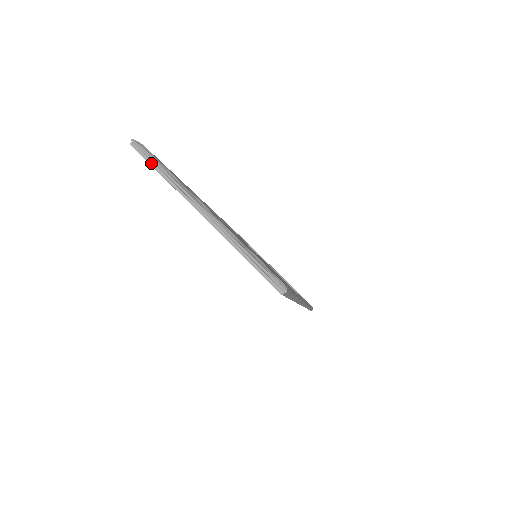
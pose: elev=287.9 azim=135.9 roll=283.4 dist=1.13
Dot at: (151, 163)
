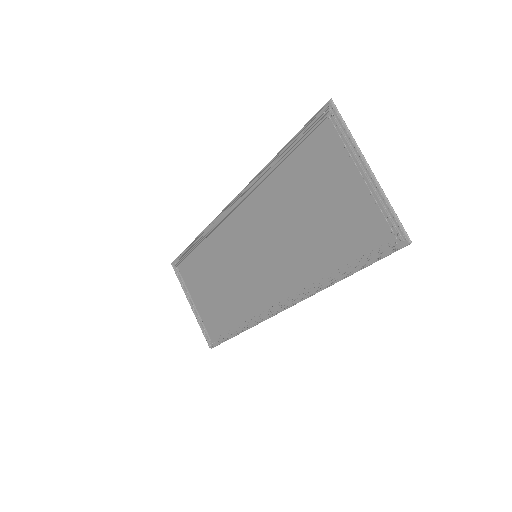
Dot at: (341, 120)
